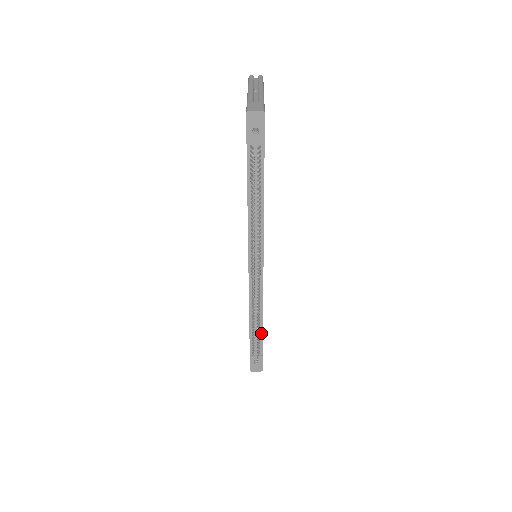
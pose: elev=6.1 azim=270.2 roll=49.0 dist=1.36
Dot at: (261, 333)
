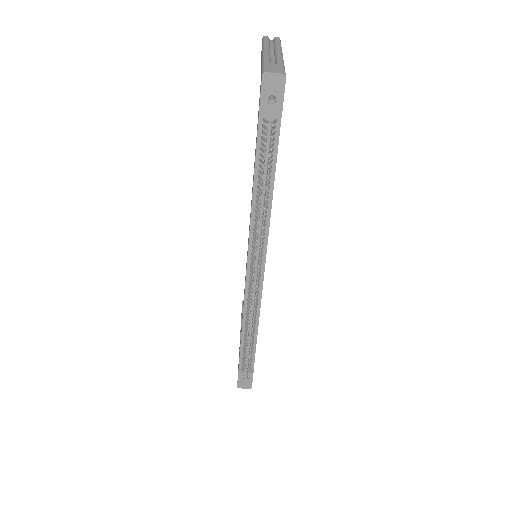
Dot at: (254, 346)
